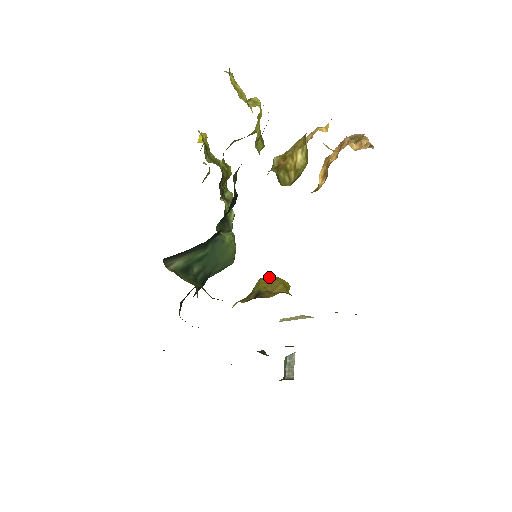
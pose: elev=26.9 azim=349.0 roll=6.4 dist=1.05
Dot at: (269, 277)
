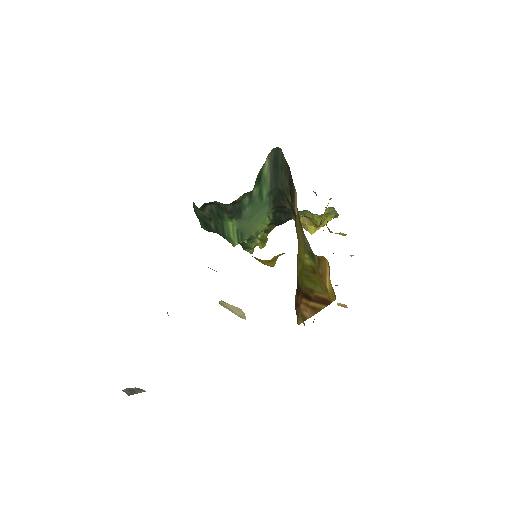
Dot at: occluded
